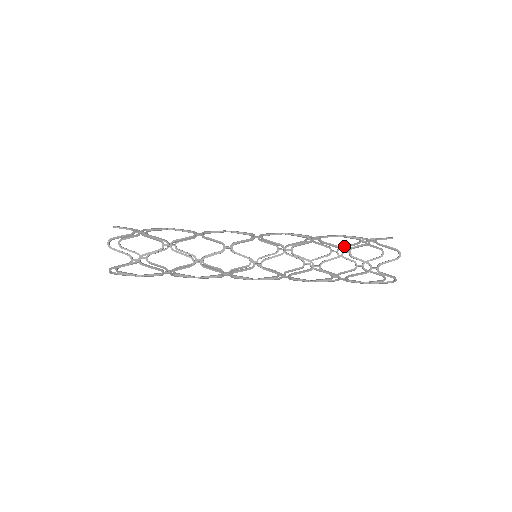
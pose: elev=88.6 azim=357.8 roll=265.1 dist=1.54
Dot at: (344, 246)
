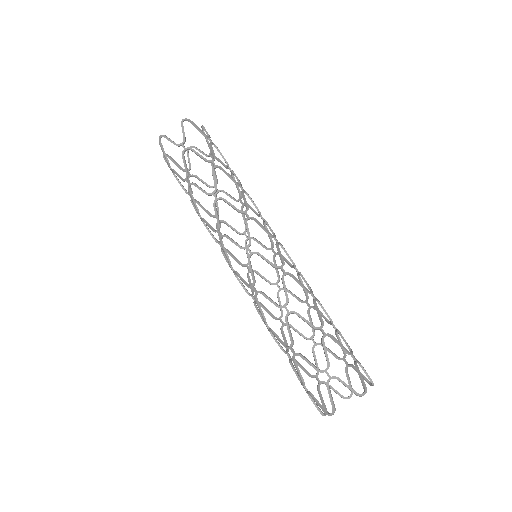
Dot at: occluded
